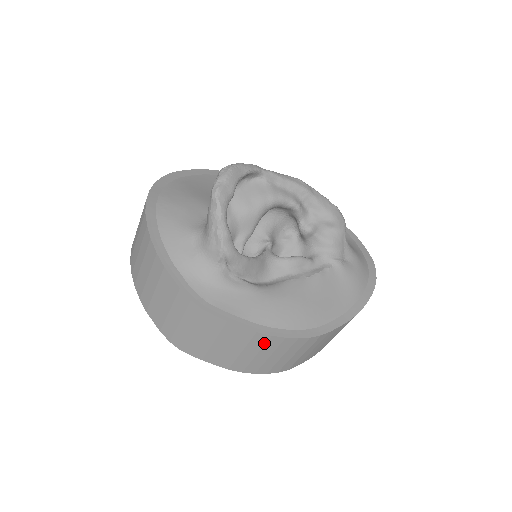
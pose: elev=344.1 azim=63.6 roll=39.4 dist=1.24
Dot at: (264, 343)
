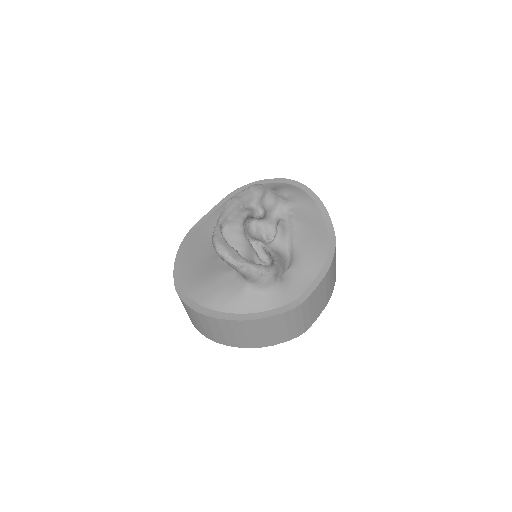
Dot at: (329, 274)
